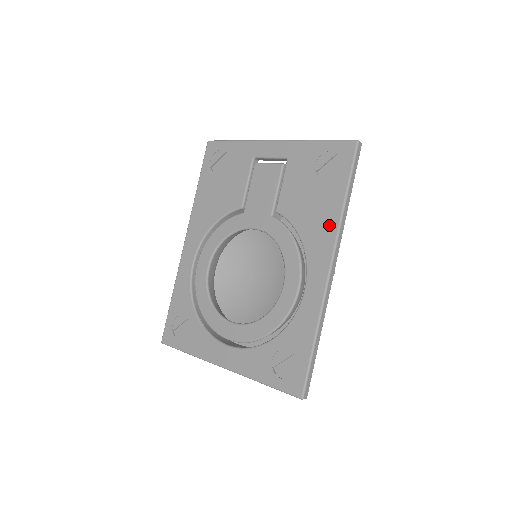
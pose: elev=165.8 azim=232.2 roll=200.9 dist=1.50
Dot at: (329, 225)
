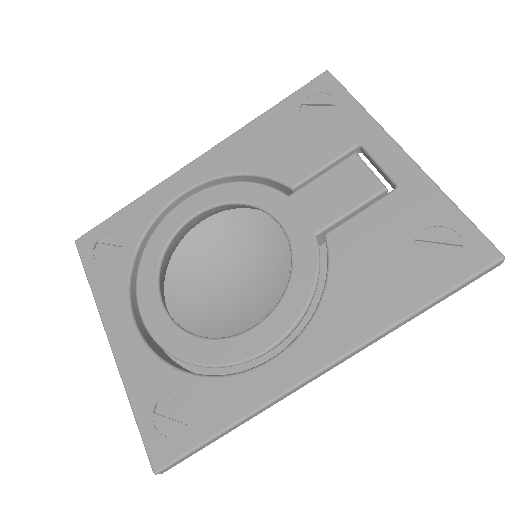
Dot at: (370, 319)
